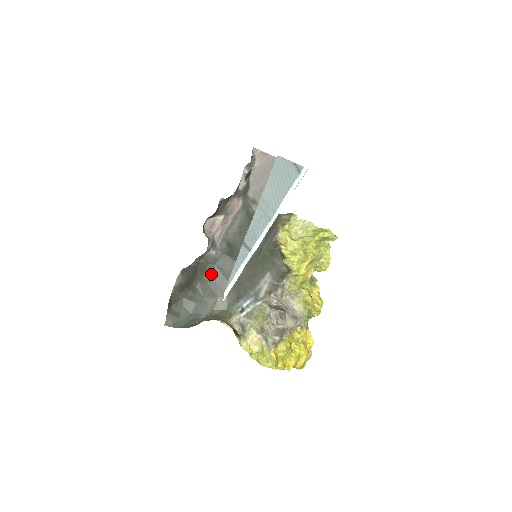
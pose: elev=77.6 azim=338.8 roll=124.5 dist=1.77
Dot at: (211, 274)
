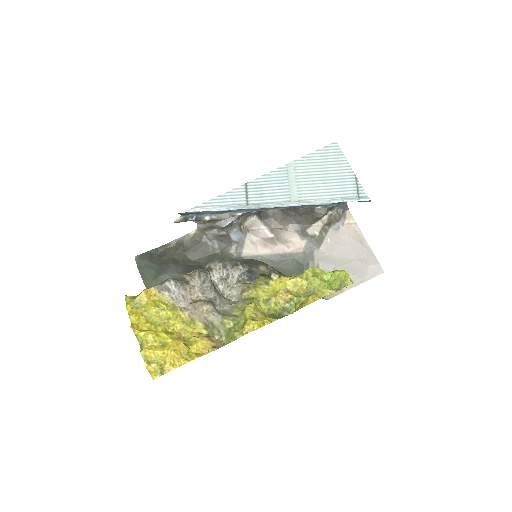
Dot at: occluded
